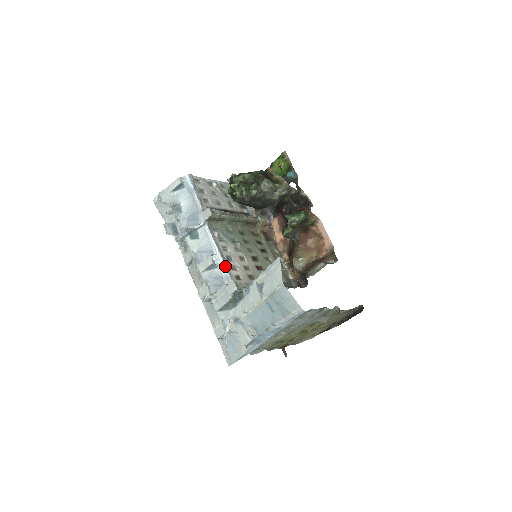
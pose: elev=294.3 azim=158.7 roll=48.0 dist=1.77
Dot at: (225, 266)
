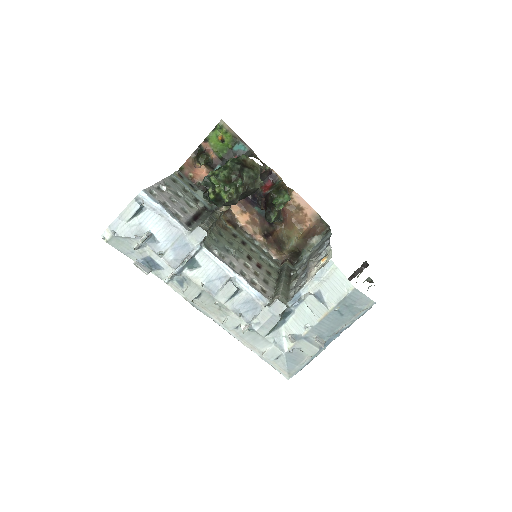
Dot at: (250, 286)
